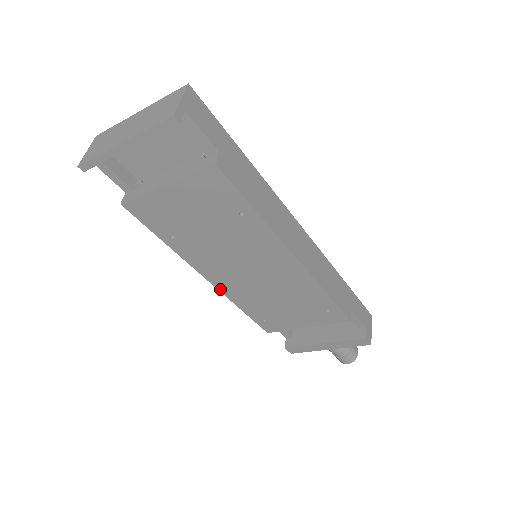
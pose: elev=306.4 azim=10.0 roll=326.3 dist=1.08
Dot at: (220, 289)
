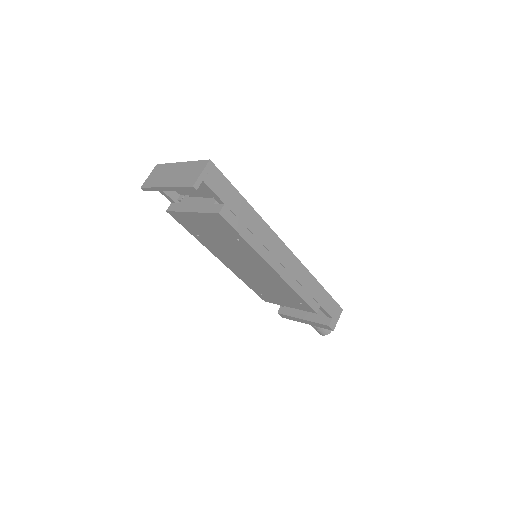
Dot at: (231, 269)
